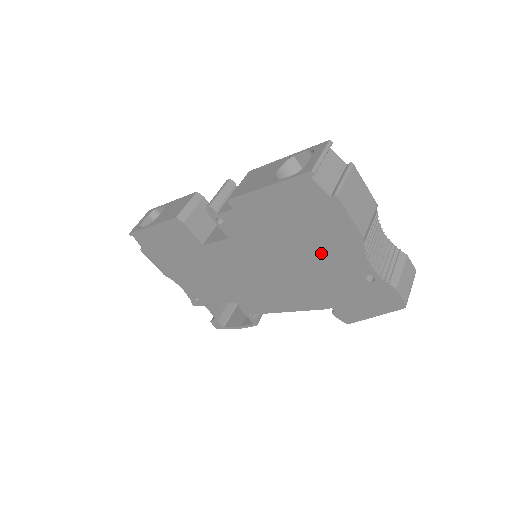
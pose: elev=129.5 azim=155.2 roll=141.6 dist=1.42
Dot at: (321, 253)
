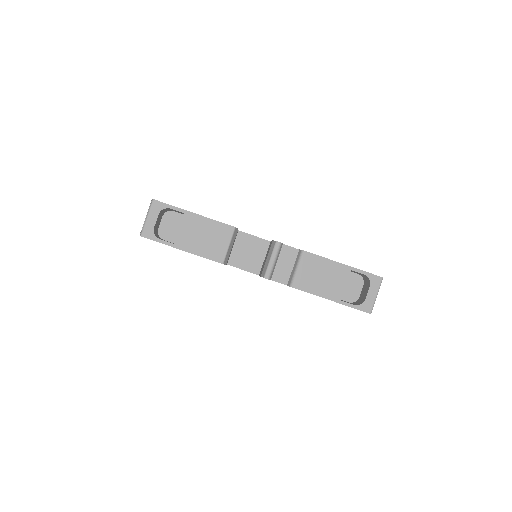
Dot at: occluded
